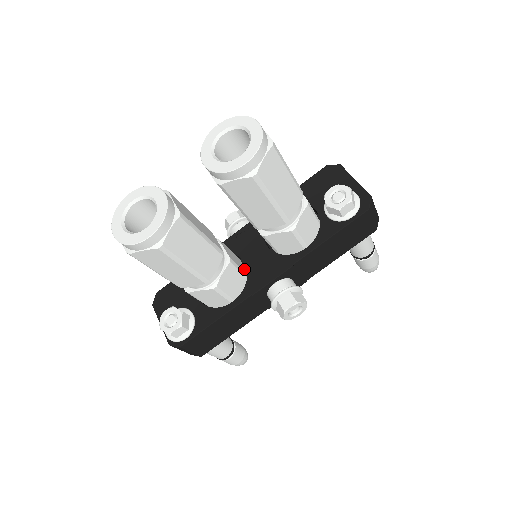
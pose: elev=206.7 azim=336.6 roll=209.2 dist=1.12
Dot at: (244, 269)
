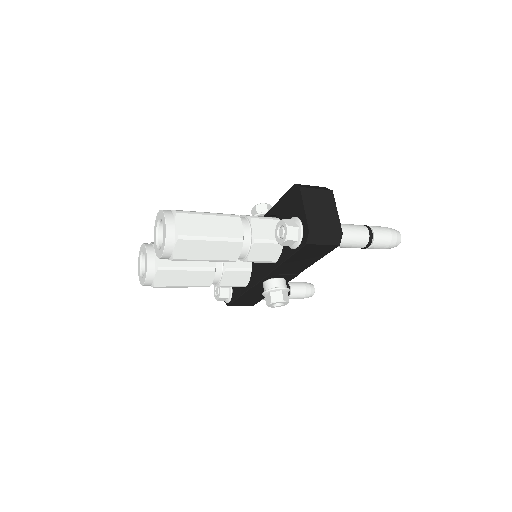
Dot at: (251, 264)
